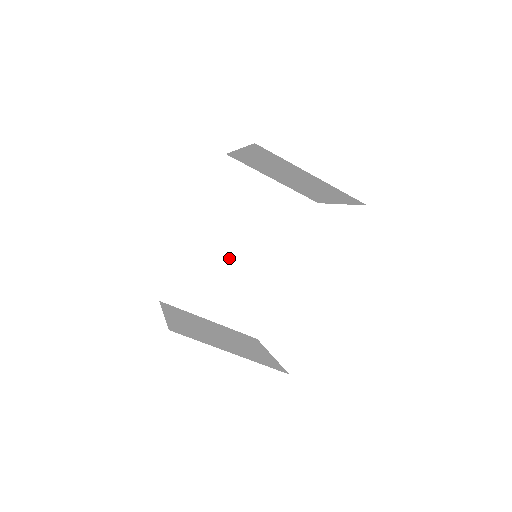
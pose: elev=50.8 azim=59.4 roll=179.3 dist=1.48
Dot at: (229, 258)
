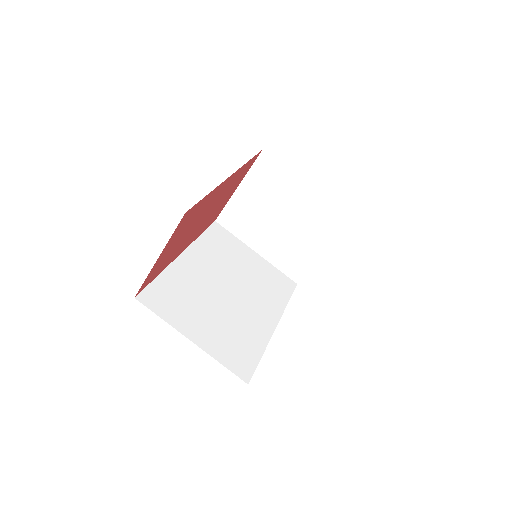
Dot at: (216, 291)
